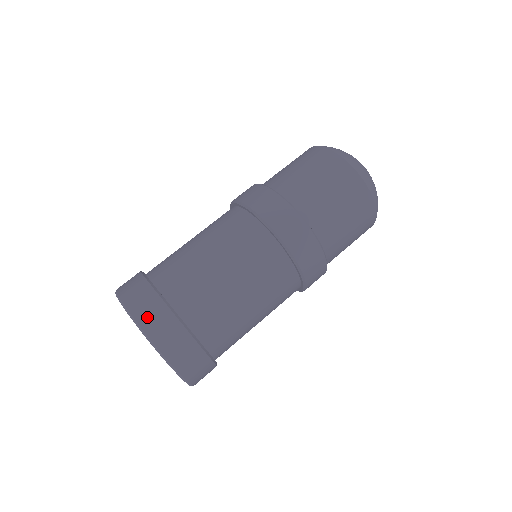
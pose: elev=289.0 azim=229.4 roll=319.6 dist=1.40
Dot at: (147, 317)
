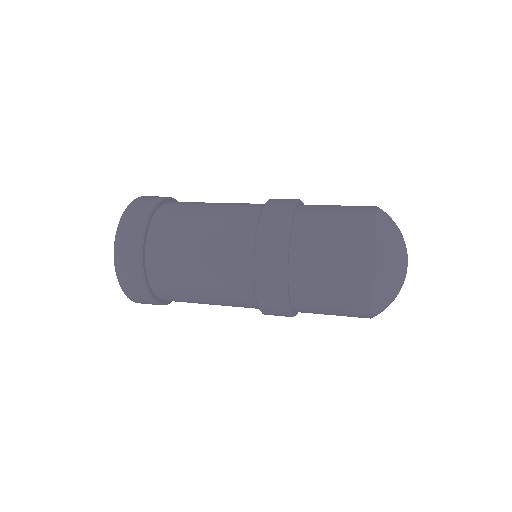
Dot at: occluded
